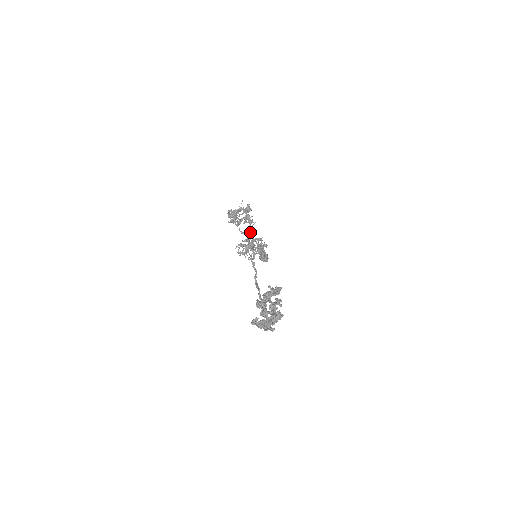
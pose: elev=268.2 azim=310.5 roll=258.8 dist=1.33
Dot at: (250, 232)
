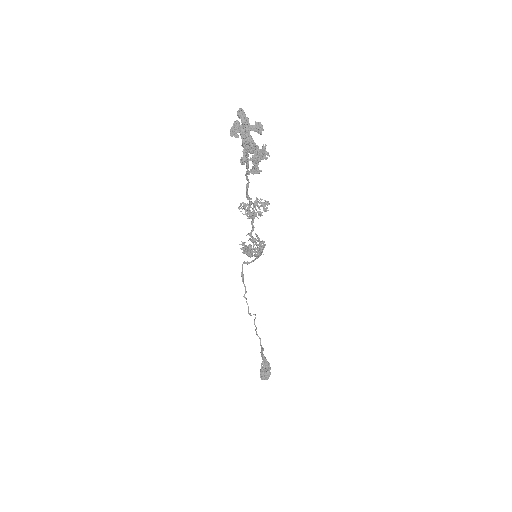
Dot at: (257, 245)
